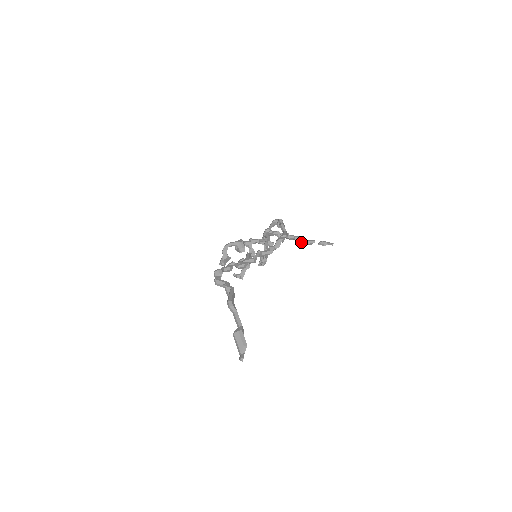
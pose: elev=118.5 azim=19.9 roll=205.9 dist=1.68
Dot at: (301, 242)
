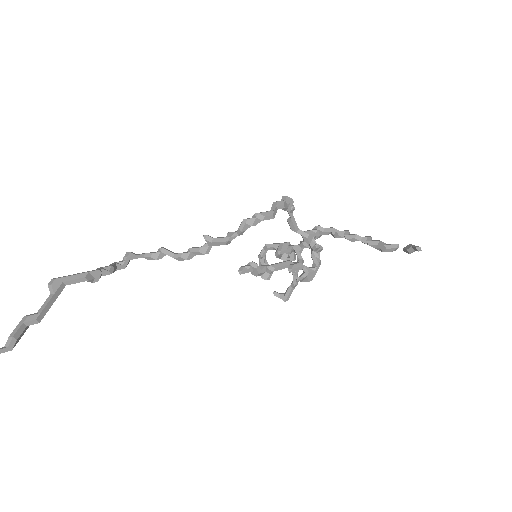
Dot at: occluded
